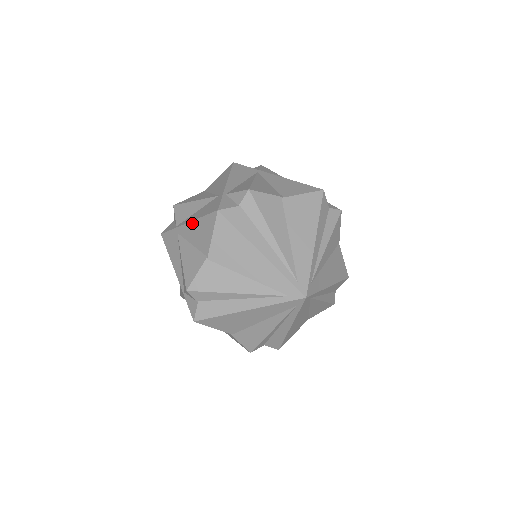
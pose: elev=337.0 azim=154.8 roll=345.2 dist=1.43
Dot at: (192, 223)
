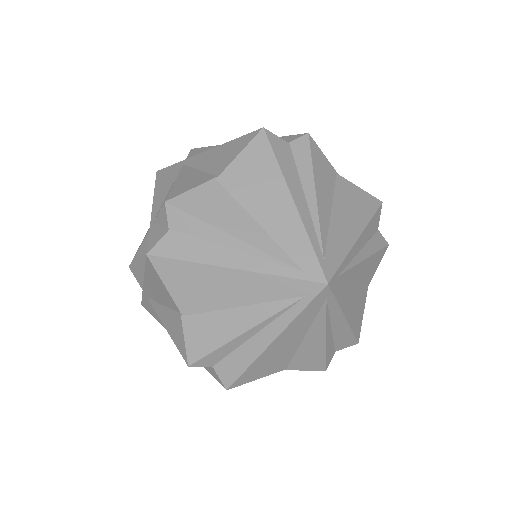
Dot at: (145, 281)
